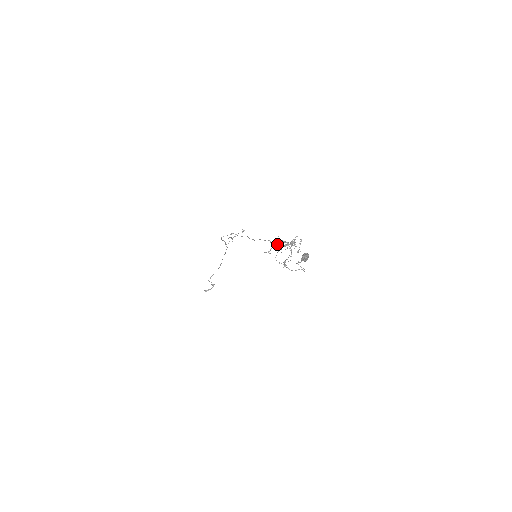
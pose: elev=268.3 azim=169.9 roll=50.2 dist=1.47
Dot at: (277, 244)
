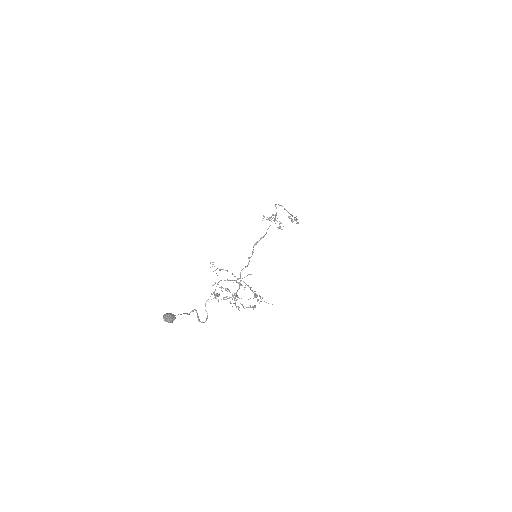
Dot at: (240, 276)
